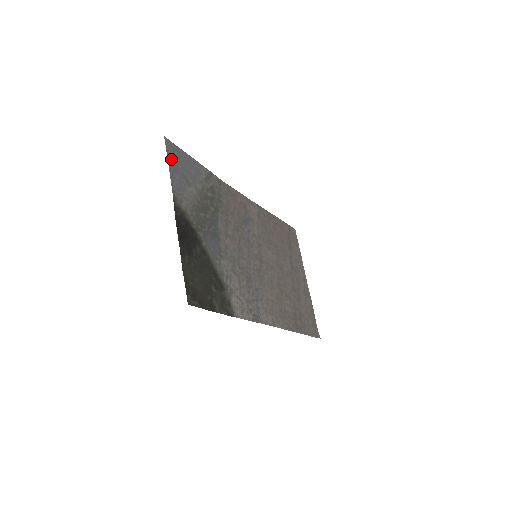
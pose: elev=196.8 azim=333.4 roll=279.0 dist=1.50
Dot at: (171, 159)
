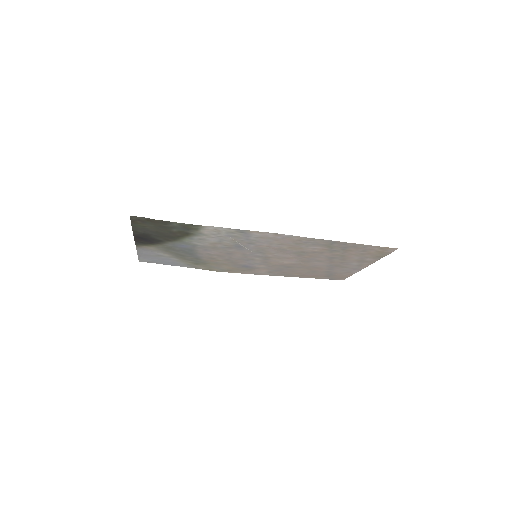
Dot at: (142, 257)
